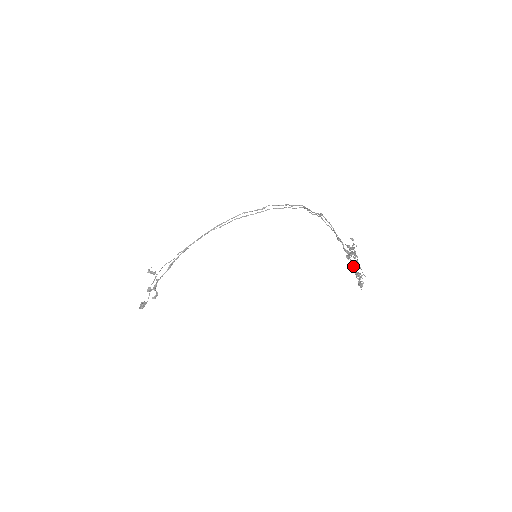
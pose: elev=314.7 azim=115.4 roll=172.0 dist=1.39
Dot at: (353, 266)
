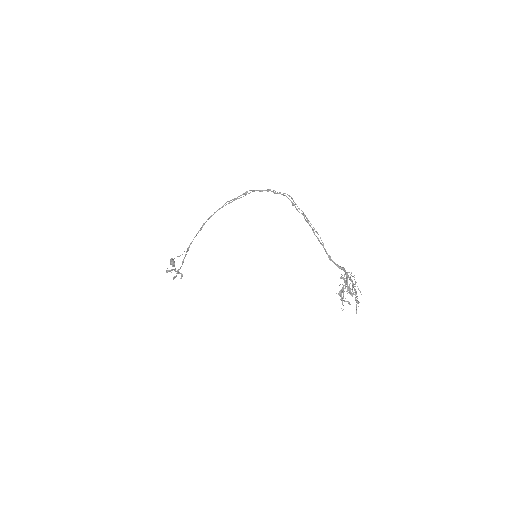
Dot at: (348, 277)
